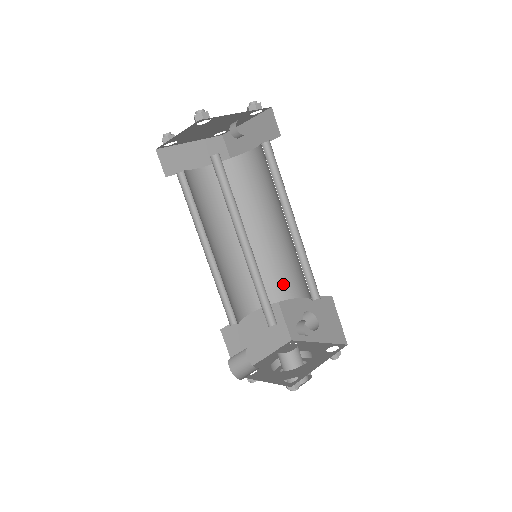
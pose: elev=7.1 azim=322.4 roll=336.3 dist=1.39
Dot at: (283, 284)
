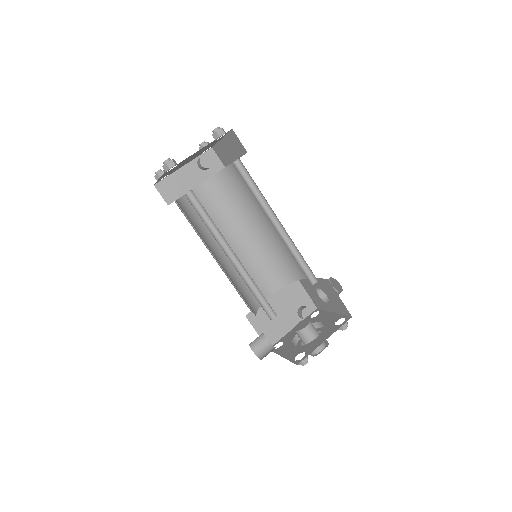
Dot at: (293, 268)
